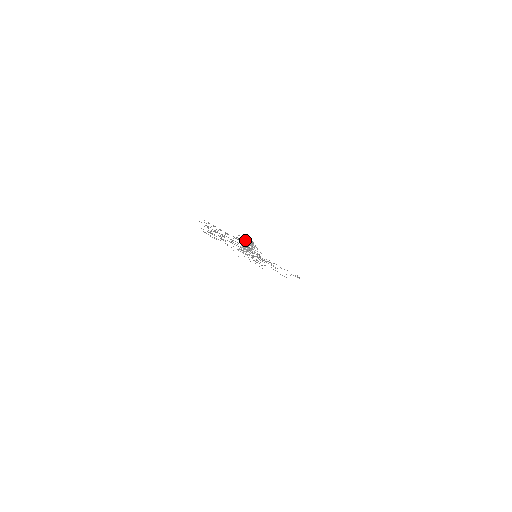
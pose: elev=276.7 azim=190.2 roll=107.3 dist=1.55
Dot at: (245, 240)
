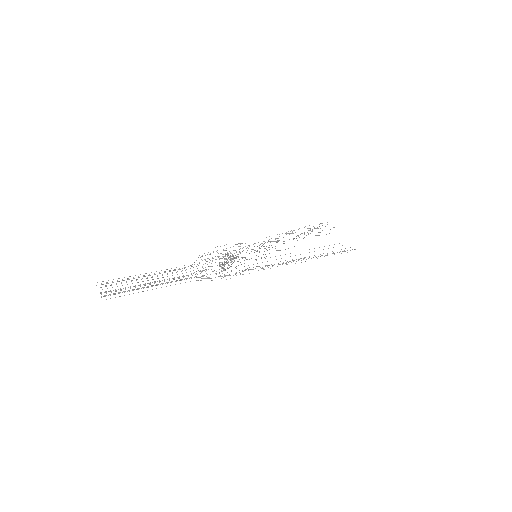
Dot at: (208, 266)
